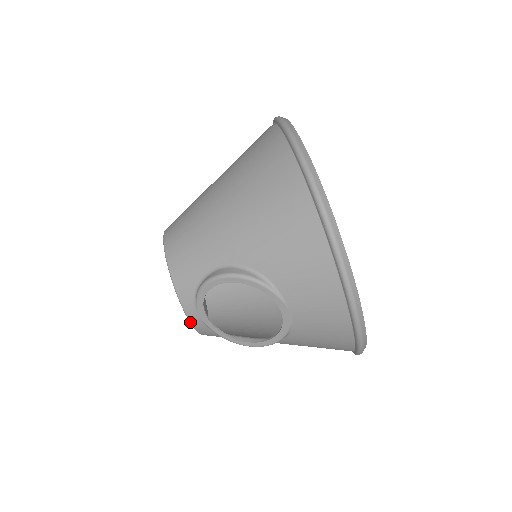
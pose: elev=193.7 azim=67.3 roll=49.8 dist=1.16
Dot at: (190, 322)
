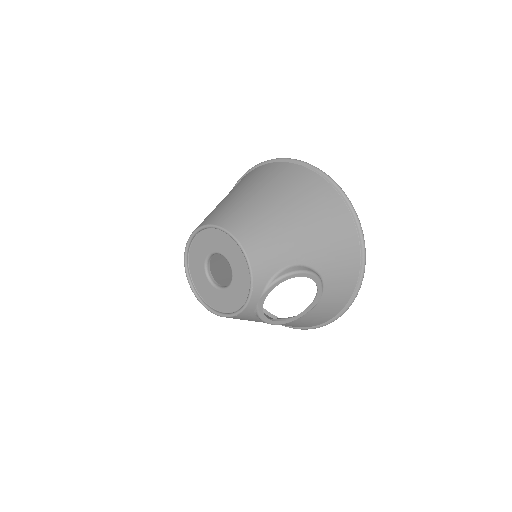
Dot at: (246, 306)
